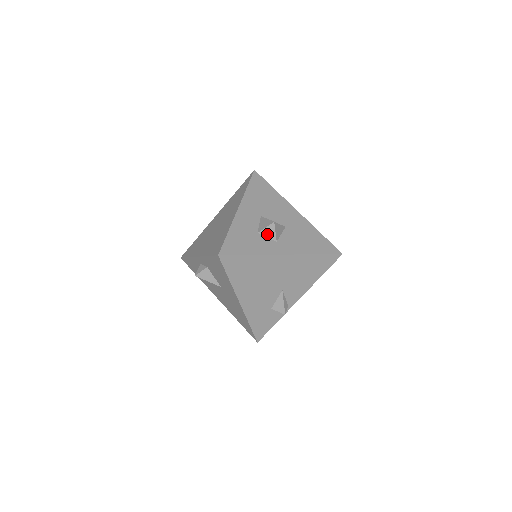
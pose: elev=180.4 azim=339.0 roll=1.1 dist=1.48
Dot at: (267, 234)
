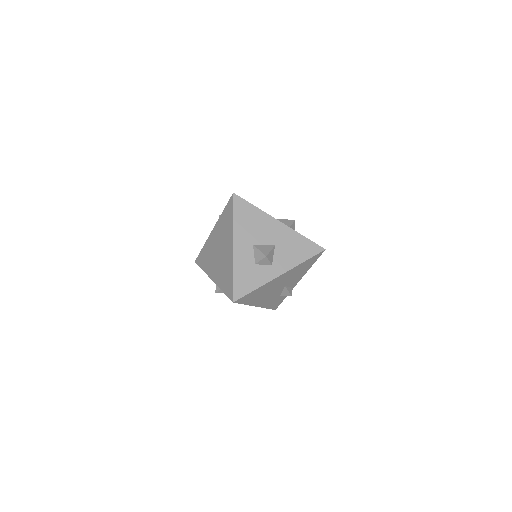
Dot at: (263, 263)
